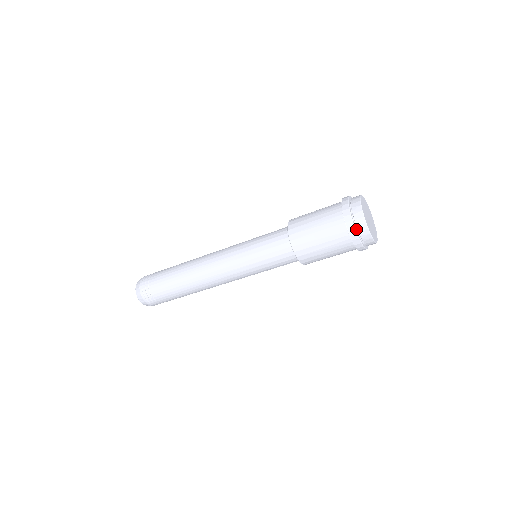
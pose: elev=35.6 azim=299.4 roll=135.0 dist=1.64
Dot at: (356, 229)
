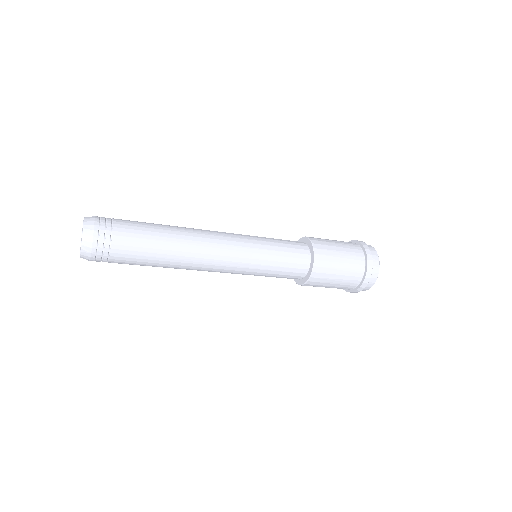
Dot at: (370, 275)
